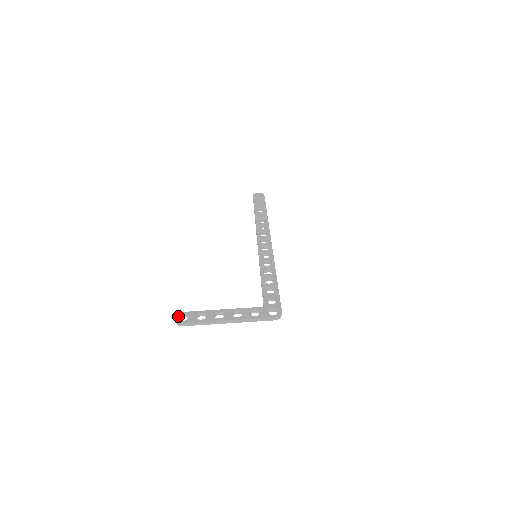
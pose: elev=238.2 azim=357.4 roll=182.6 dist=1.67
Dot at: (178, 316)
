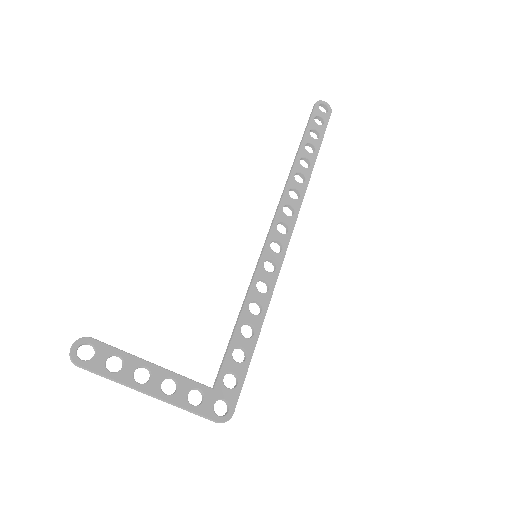
Dot at: (78, 345)
